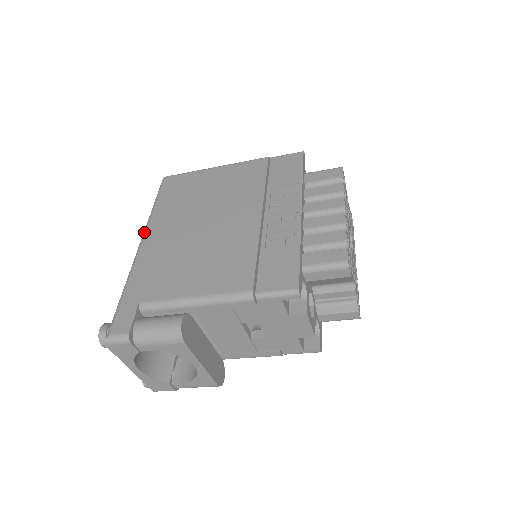
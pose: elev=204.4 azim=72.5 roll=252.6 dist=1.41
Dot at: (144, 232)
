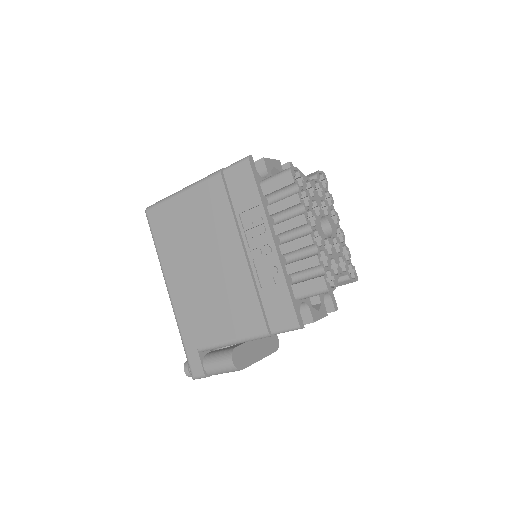
Dot at: (164, 279)
